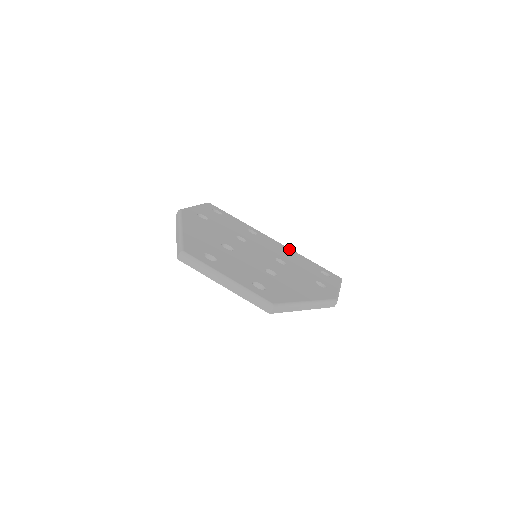
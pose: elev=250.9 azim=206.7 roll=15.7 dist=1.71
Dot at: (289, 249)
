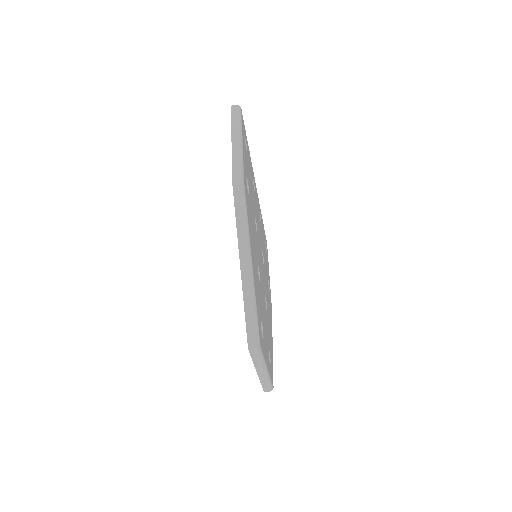
Dot at: occluded
